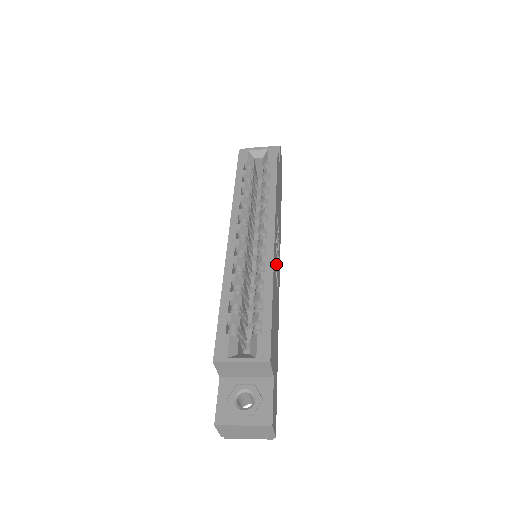
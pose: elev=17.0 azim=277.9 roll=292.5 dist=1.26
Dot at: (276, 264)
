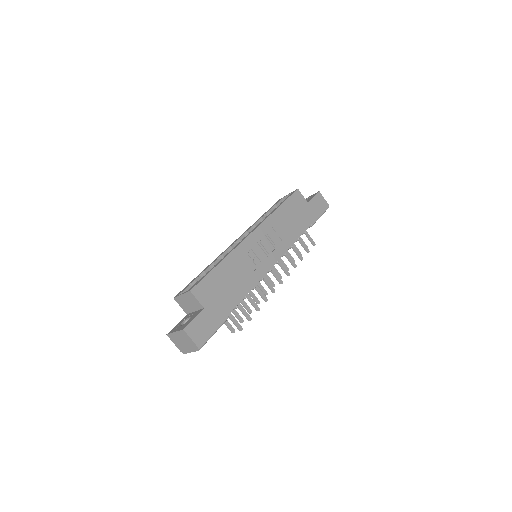
Dot at: (252, 253)
